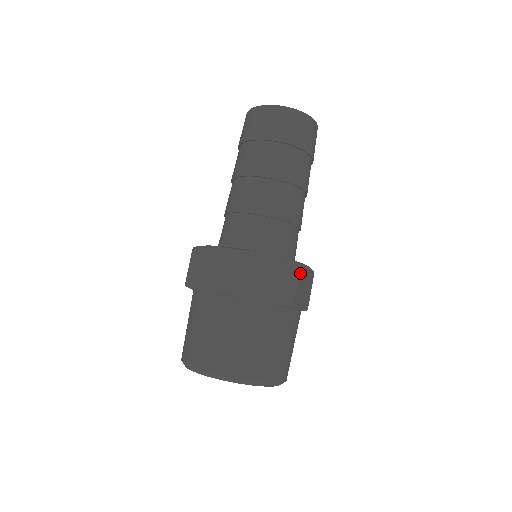
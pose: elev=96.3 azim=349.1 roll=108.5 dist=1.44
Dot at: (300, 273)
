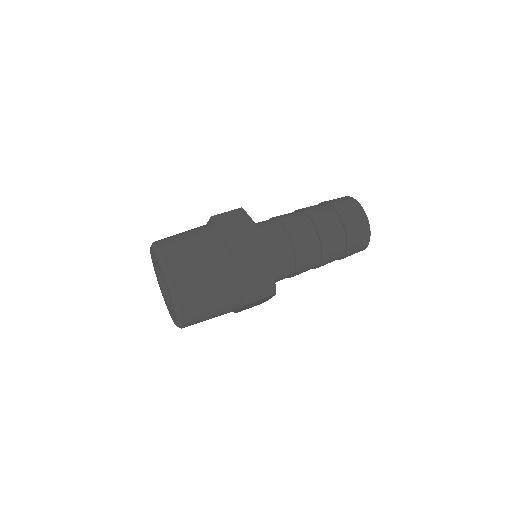
Dot at: (260, 247)
